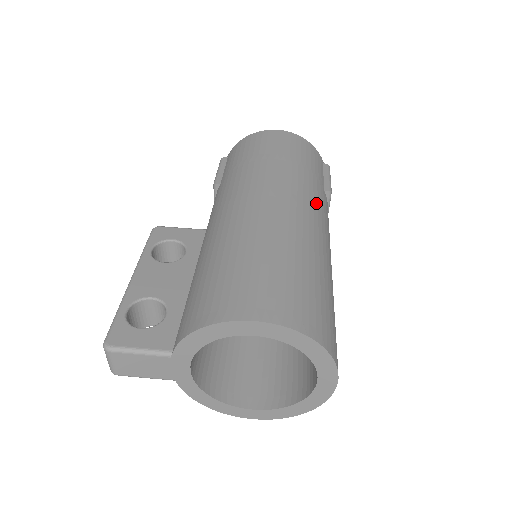
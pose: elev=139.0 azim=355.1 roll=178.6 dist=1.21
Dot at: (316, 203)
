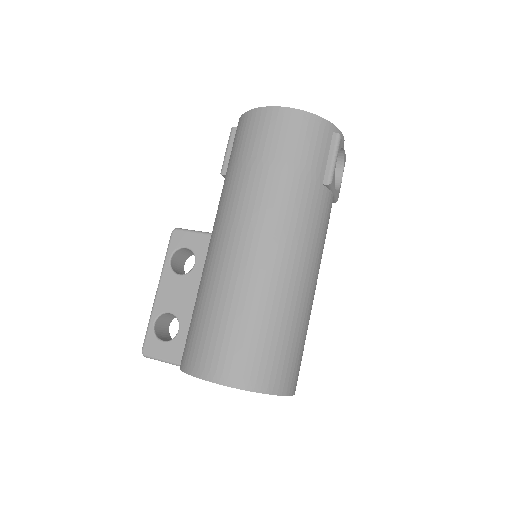
Dot at: (300, 222)
